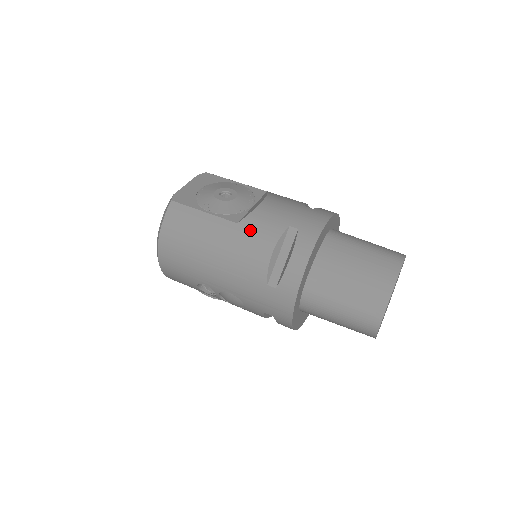
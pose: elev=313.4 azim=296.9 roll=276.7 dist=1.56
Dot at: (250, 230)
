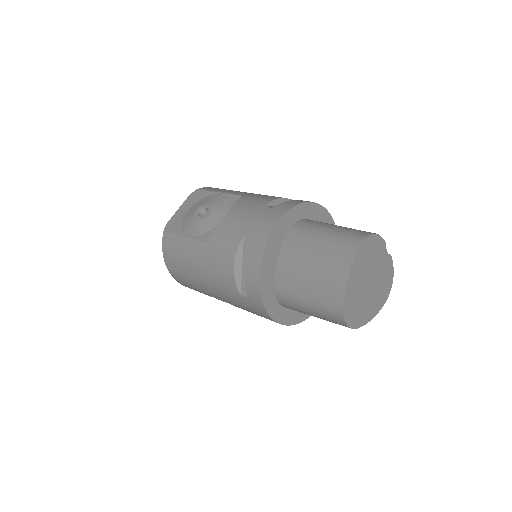
Dot at: (215, 247)
